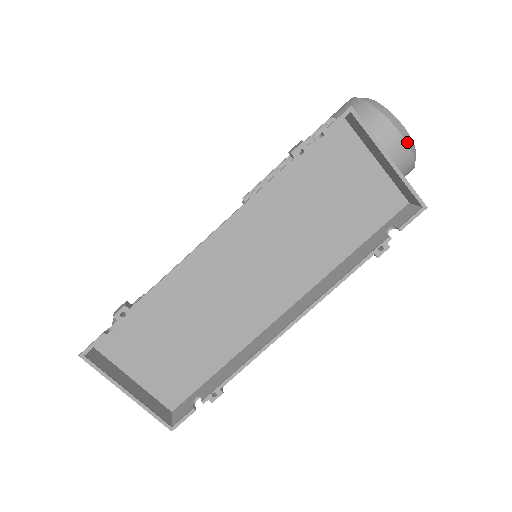
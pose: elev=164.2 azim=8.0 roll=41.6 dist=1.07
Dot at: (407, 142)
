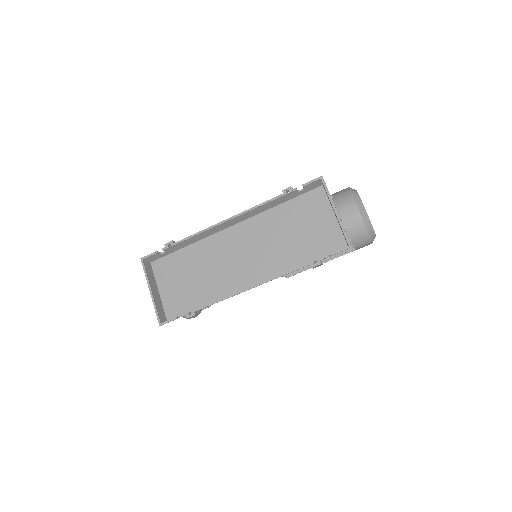
Dot at: (360, 213)
